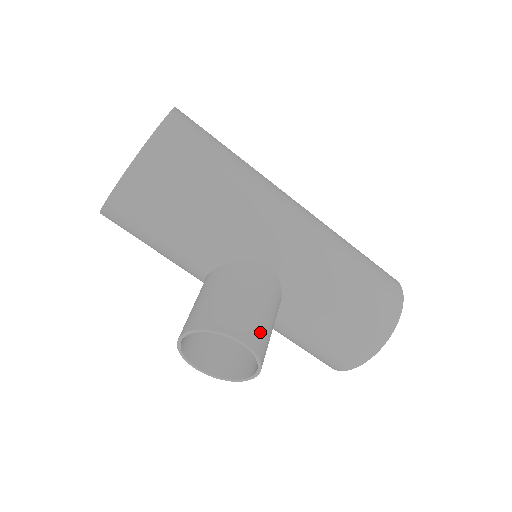
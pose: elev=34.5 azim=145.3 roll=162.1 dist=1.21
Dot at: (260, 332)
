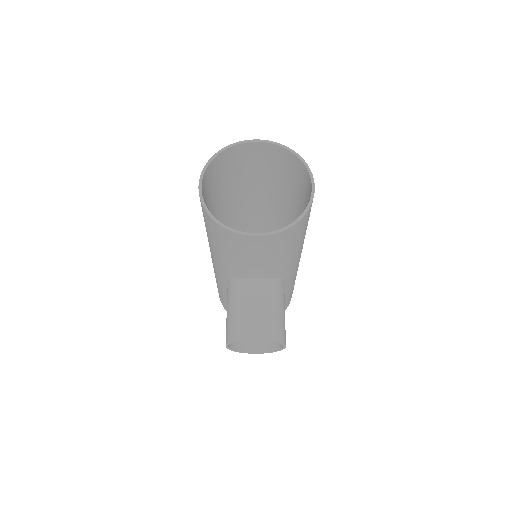
Dot at: occluded
